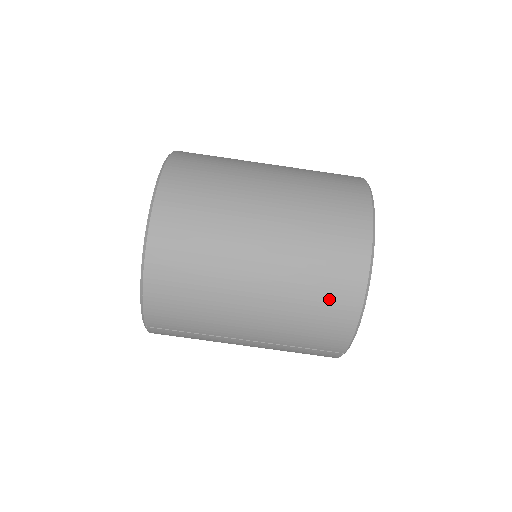
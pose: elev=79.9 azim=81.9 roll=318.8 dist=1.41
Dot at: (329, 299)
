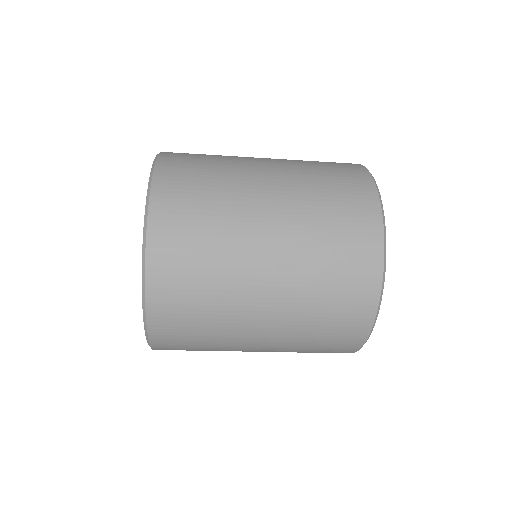
Dot at: occluded
